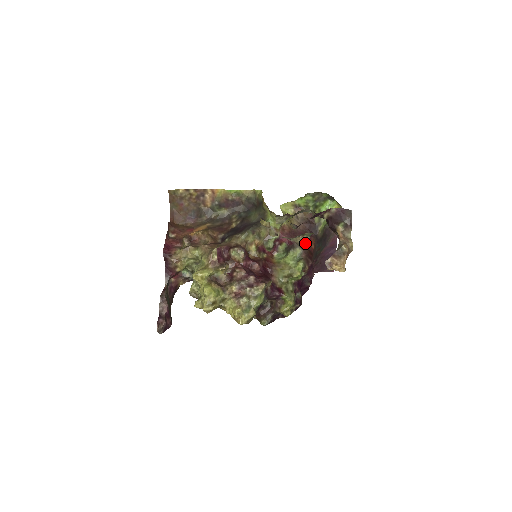
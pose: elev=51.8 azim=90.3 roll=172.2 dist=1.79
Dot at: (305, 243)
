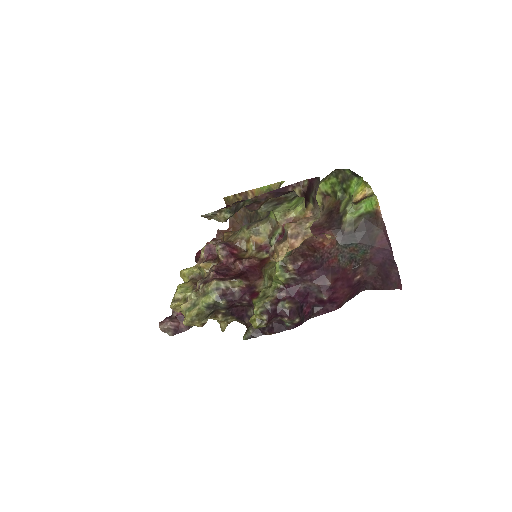
Dot at: (309, 237)
